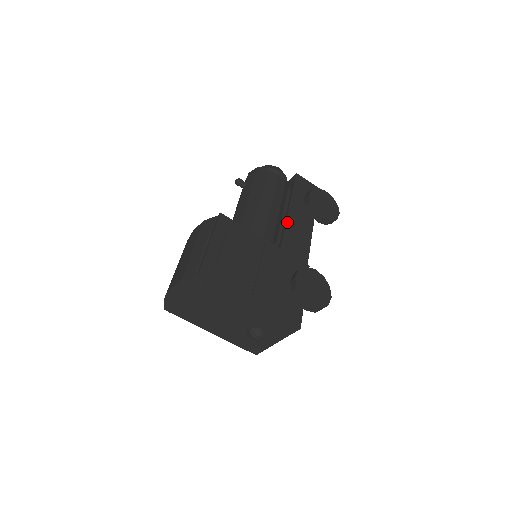
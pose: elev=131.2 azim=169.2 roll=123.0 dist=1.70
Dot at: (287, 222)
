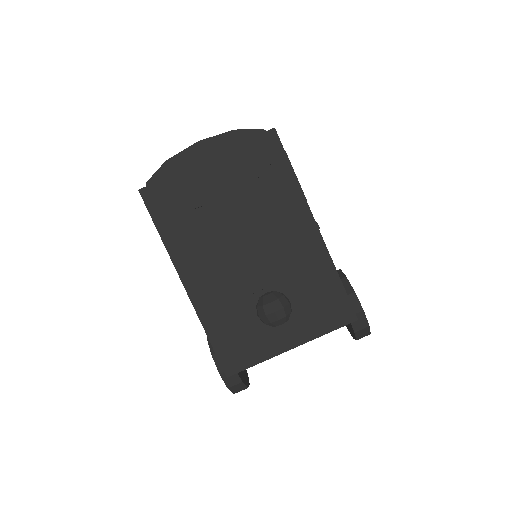
Dot at: occluded
